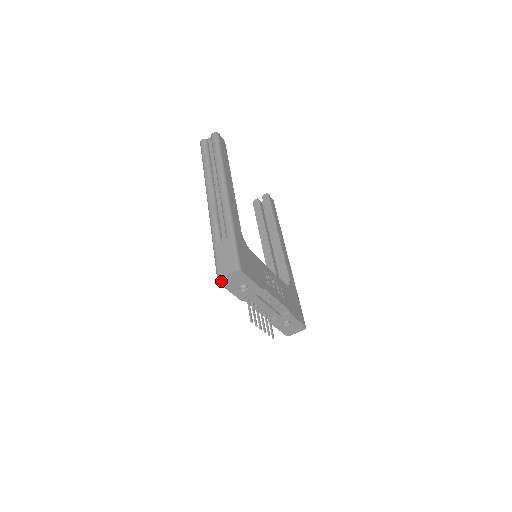
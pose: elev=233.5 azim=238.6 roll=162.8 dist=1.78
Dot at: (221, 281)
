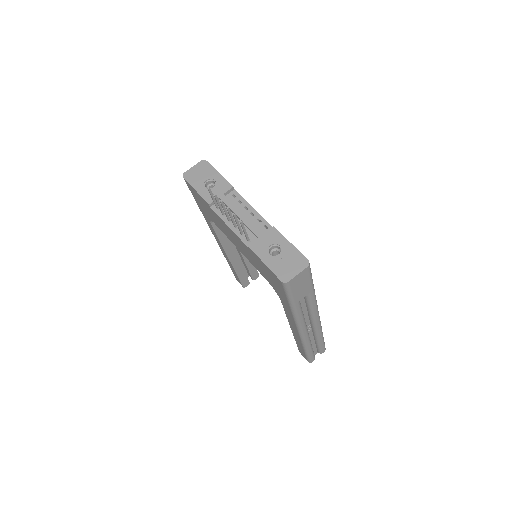
Dot at: (186, 176)
